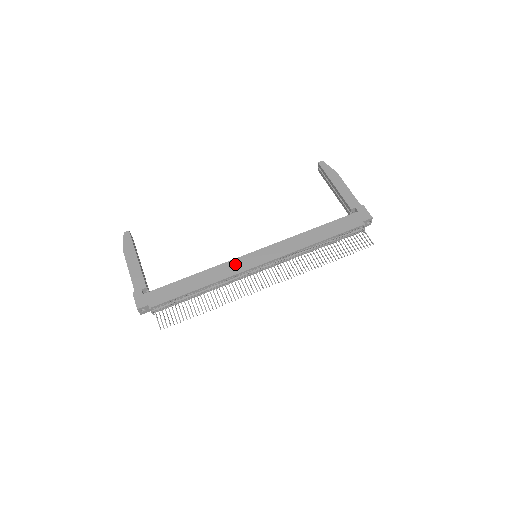
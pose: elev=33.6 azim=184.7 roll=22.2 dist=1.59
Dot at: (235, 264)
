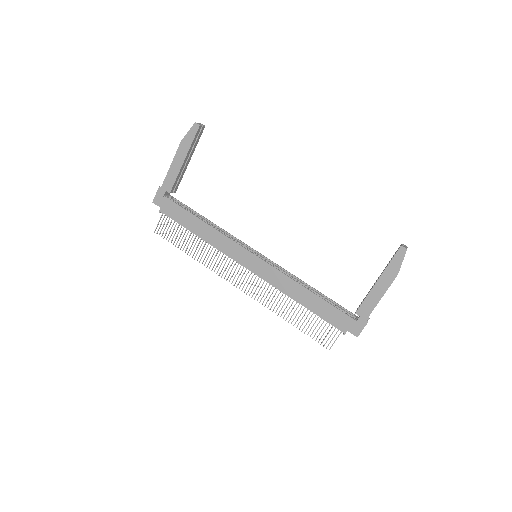
Dot at: (233, 248)
